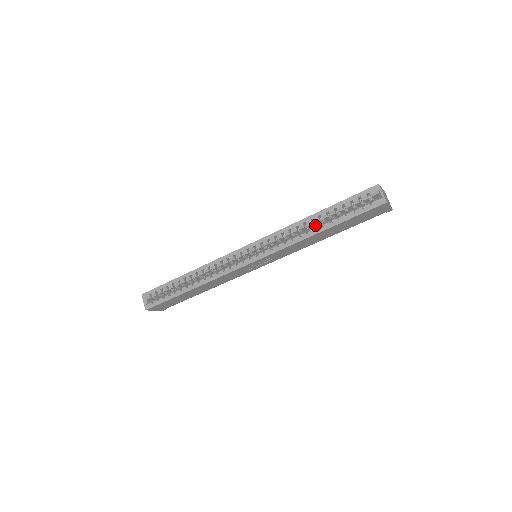
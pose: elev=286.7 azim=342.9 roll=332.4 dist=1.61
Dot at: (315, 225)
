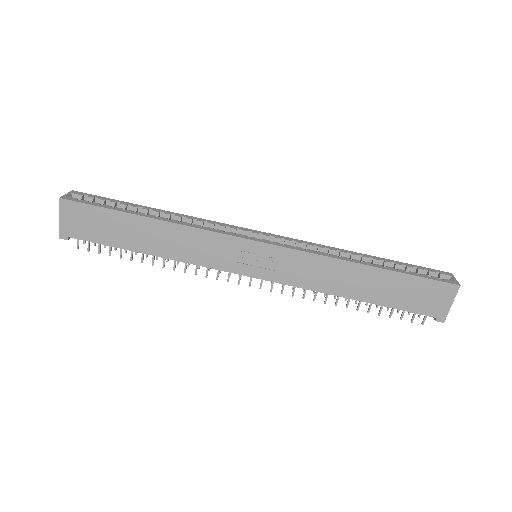
Dot at: occluded
